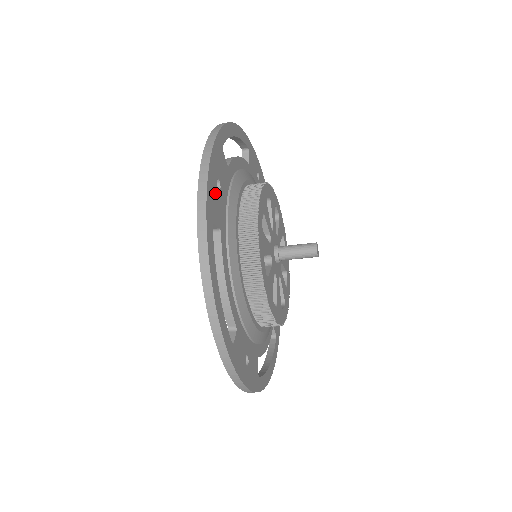
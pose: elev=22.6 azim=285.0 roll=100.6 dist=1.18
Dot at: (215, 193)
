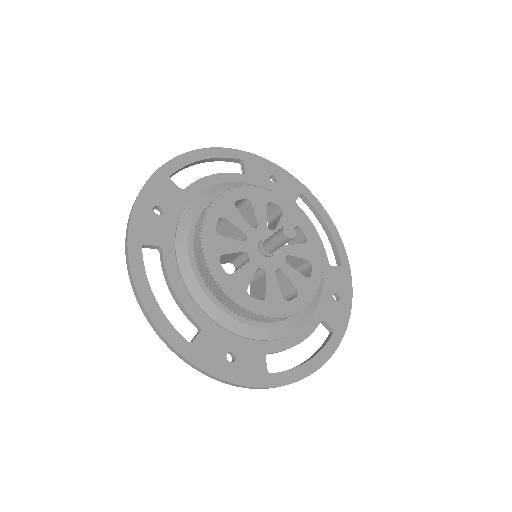
Dot at: (150, 219)
